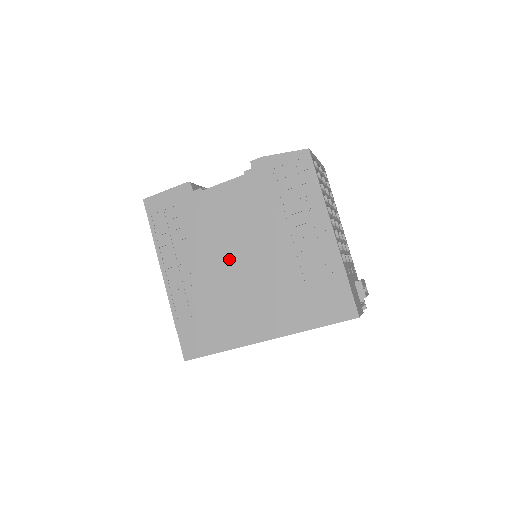
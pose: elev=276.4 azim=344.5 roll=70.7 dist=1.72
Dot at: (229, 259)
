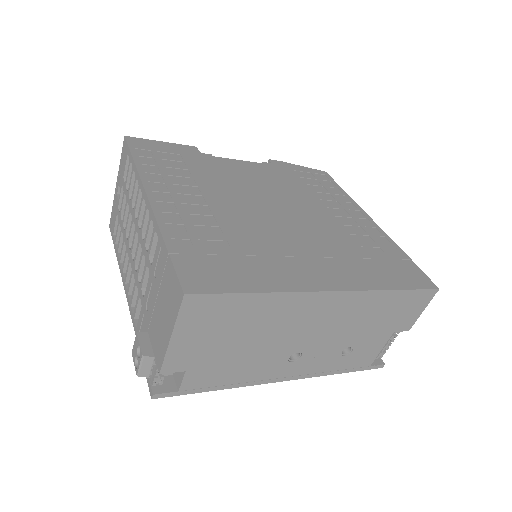
Dot at: (257, 208)
